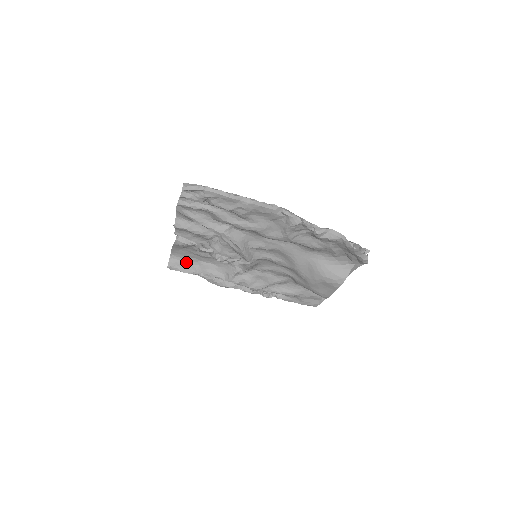
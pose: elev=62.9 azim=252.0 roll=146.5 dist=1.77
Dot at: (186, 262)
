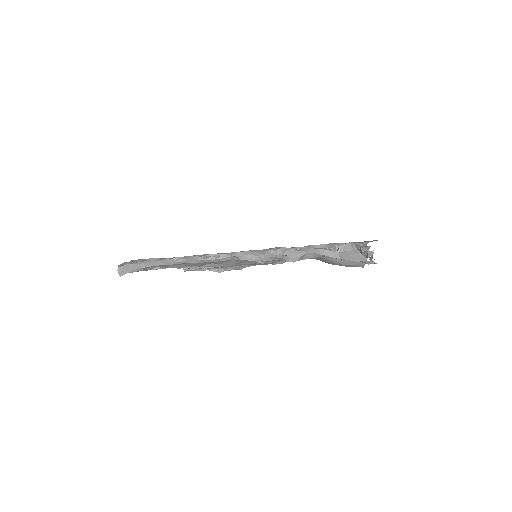
Dot at: occluded
